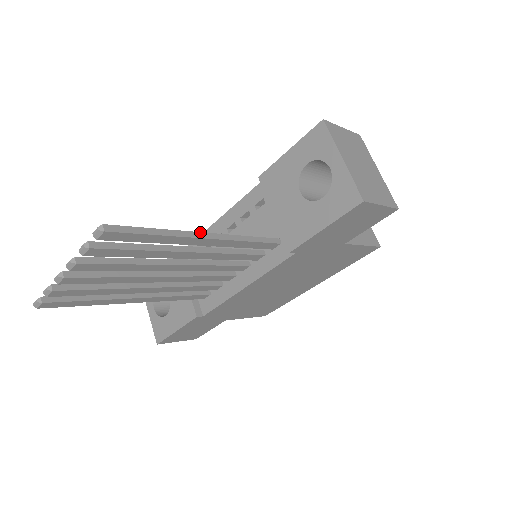
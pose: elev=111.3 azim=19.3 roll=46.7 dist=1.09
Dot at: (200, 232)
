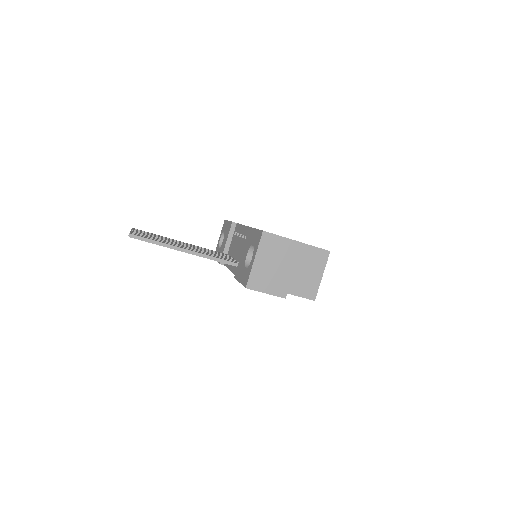
Dot at: (184, 248)
